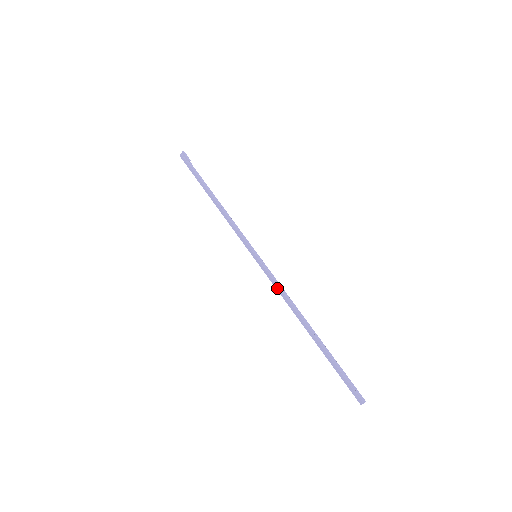
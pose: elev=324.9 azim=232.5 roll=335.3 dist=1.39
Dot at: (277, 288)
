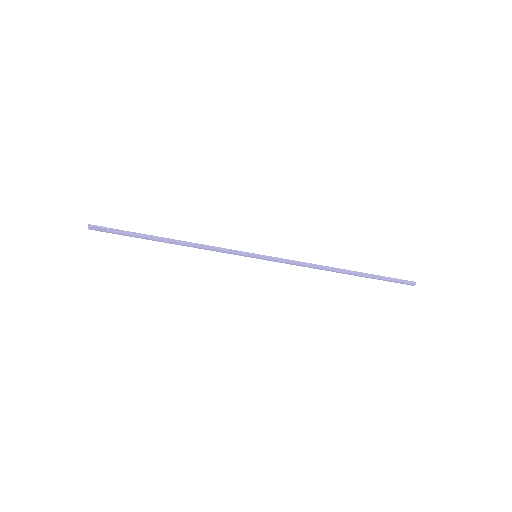
Dot at: (296, 265)
